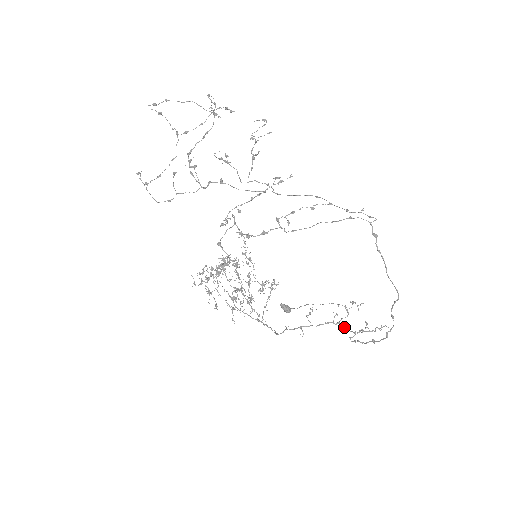
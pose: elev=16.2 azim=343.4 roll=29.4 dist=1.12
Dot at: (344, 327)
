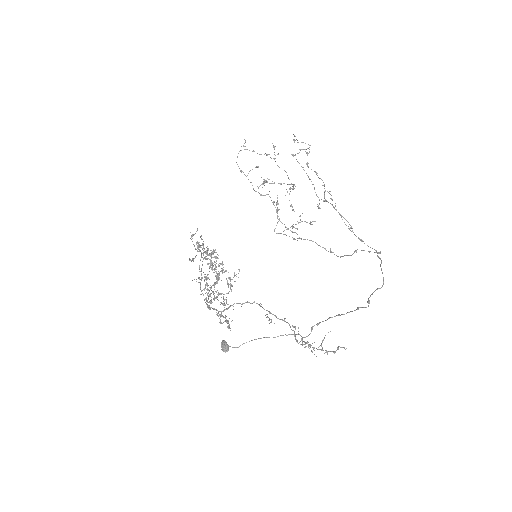
Dot at: (296, 340)
